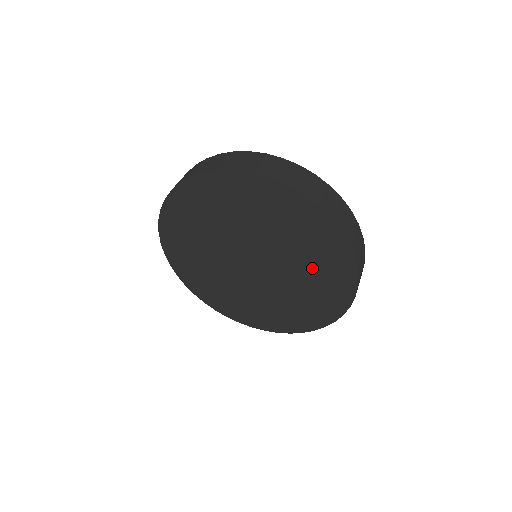
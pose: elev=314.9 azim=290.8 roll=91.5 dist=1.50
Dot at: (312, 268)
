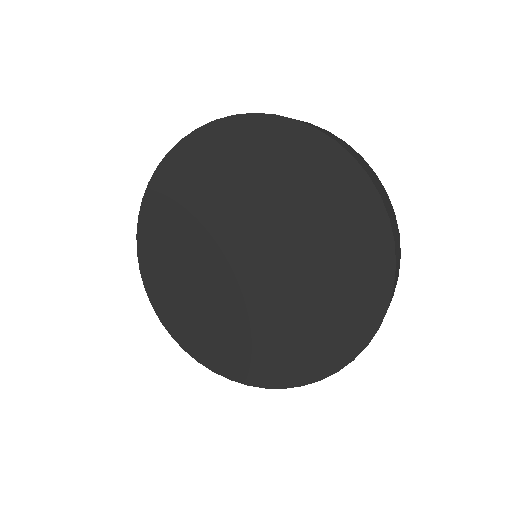
Dot at: (331, 261)
